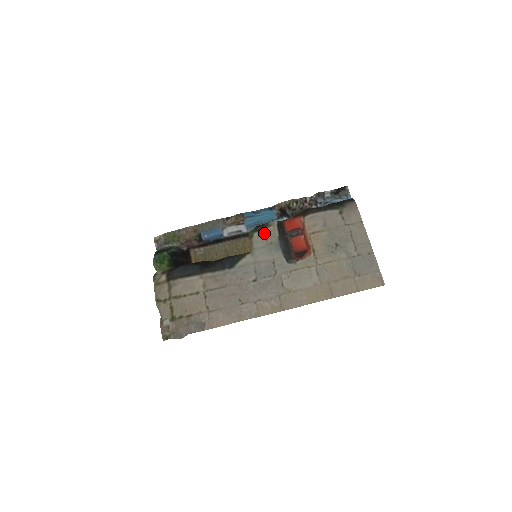
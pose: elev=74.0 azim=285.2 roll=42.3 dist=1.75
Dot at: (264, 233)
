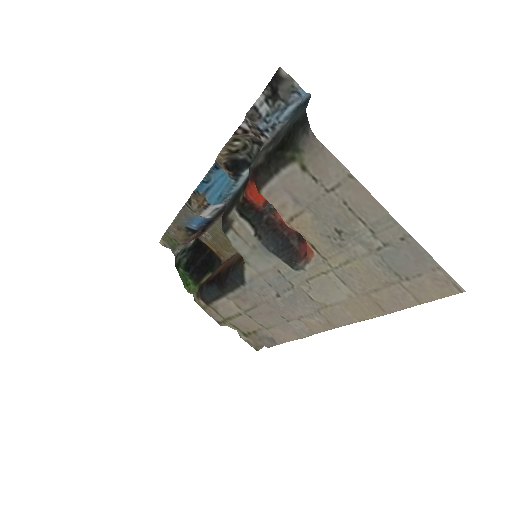
Dot at: (235, 234)
